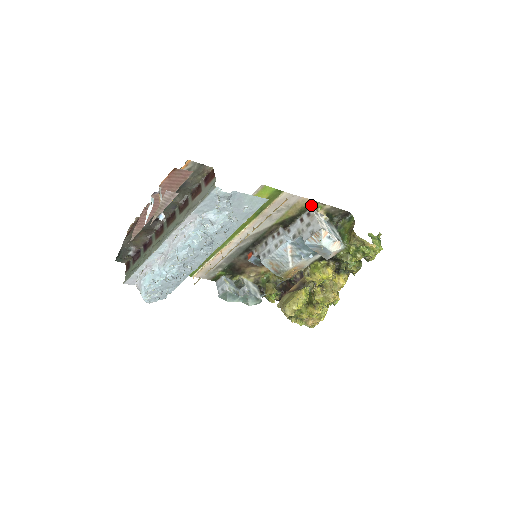
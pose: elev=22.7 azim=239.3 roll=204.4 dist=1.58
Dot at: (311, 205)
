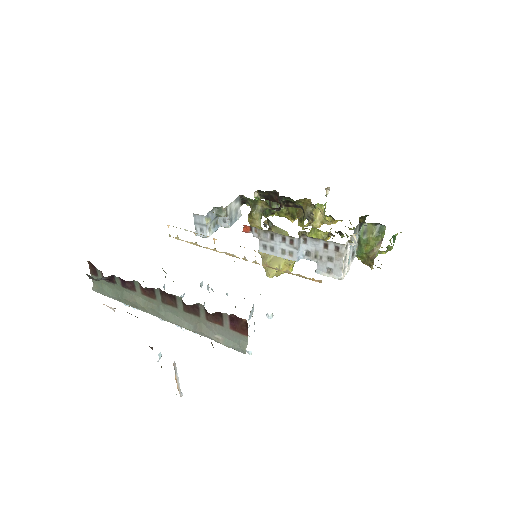
Dot at: occluded
